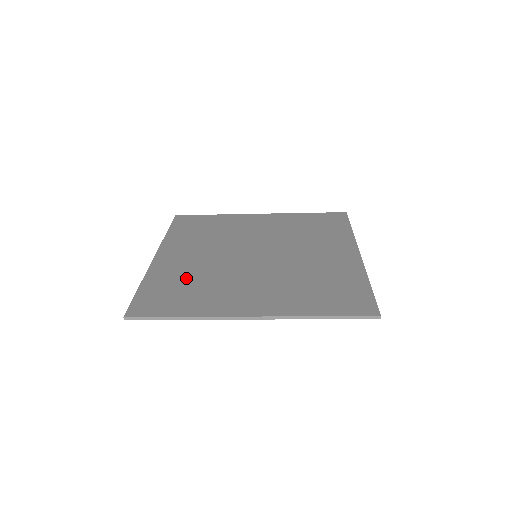
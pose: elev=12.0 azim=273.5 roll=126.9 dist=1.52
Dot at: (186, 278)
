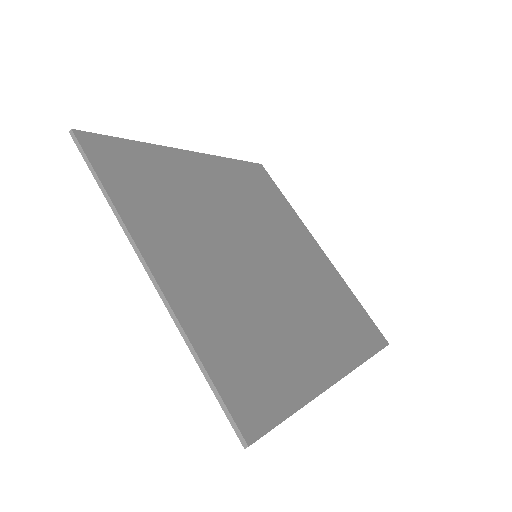
Dot at: (237, 322)
